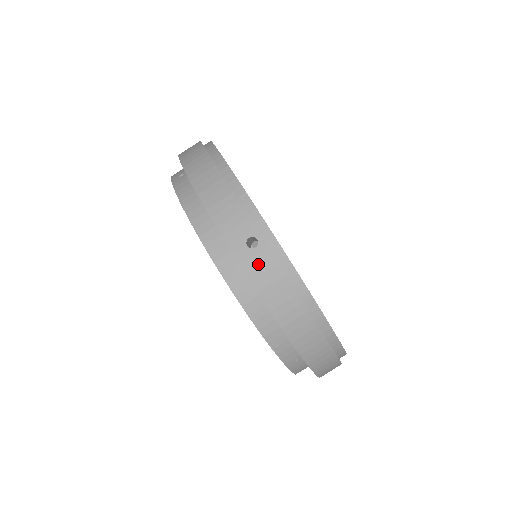
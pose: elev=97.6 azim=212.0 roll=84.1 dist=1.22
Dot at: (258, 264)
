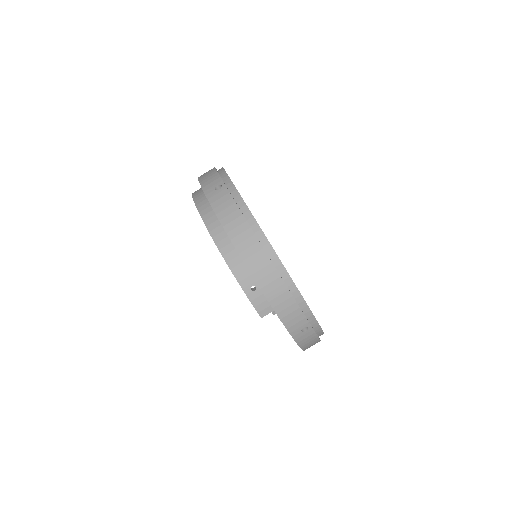
Dot at: (219, 198)
